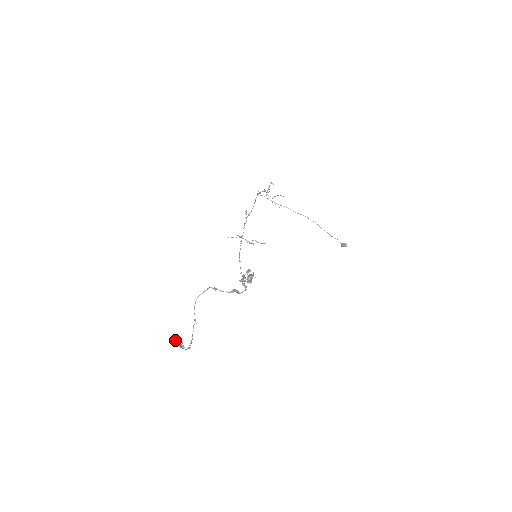
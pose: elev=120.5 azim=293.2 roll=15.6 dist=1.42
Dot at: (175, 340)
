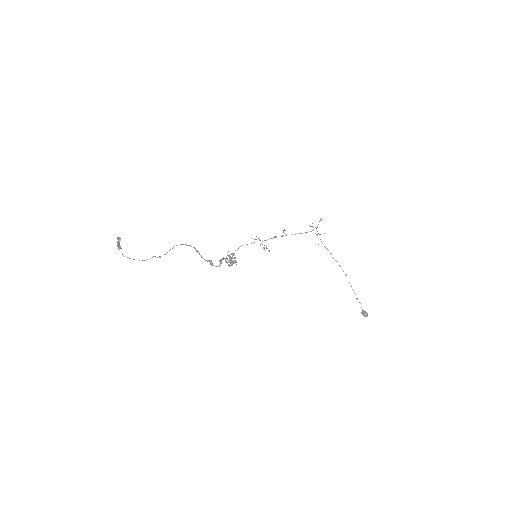
Dot at: (118, 238)
